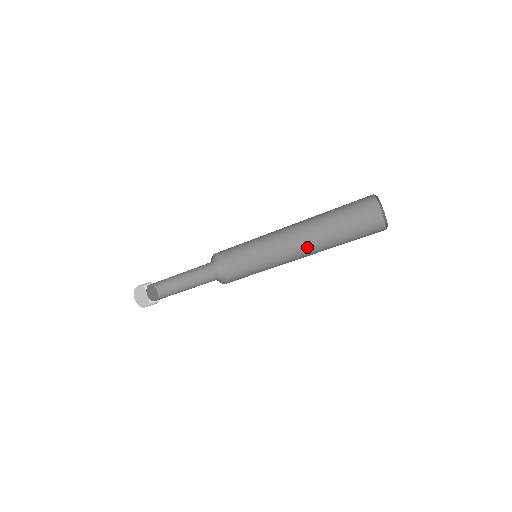
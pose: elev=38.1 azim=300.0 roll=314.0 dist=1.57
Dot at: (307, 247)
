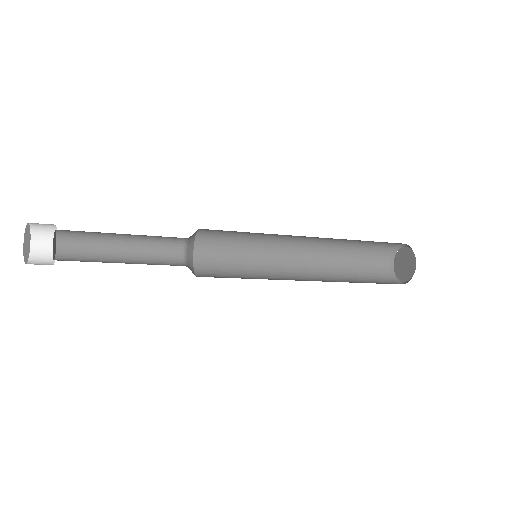
Dot at: (307, 265)
